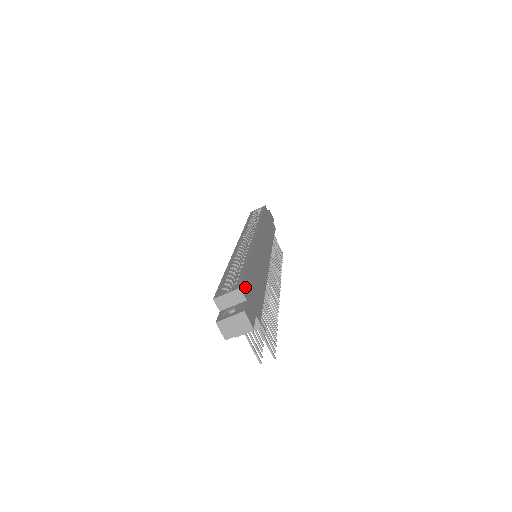
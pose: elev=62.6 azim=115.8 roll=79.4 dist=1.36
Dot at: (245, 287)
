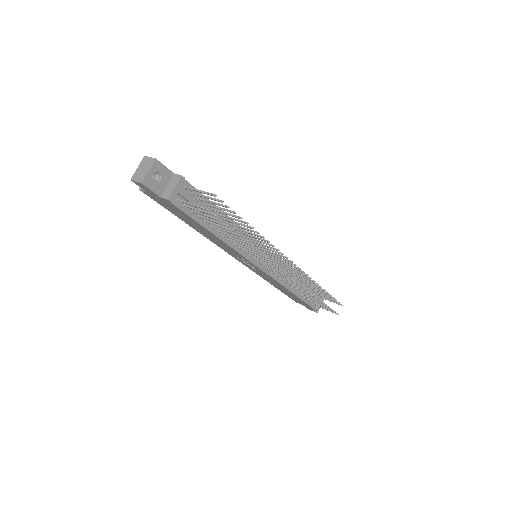
Dot at: occluded
